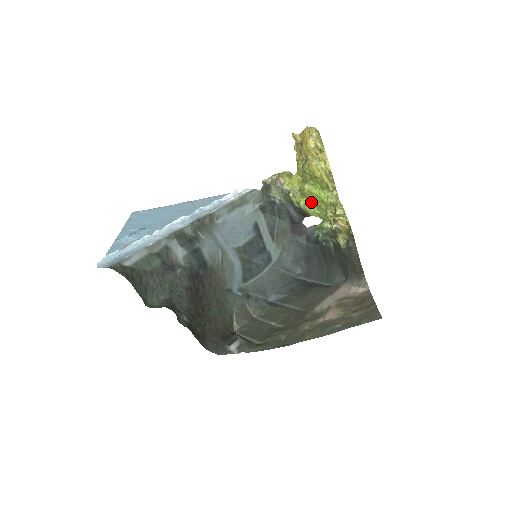
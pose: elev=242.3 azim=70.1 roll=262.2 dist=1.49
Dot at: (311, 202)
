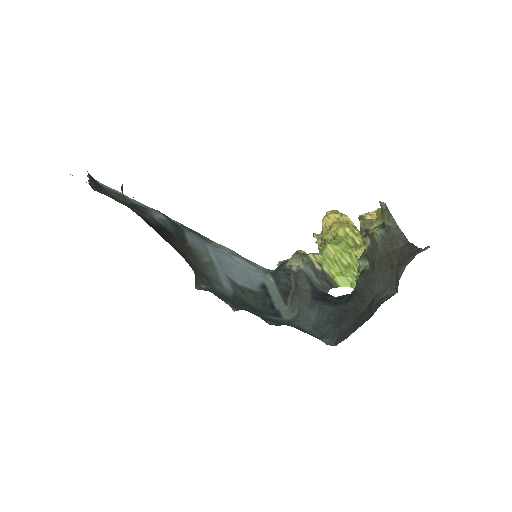
Dot at: (337, 264)
